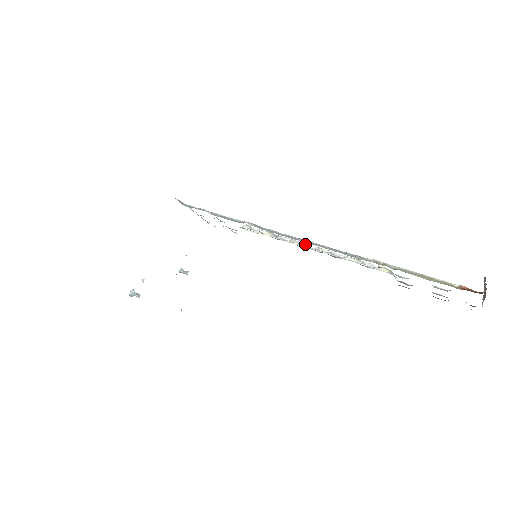
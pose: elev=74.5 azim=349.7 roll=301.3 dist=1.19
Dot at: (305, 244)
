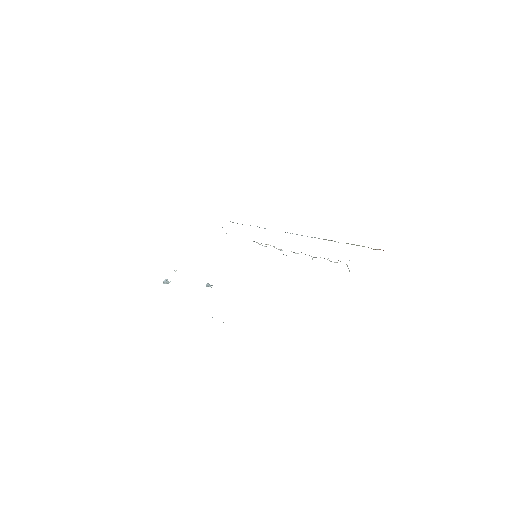
Dot at: (293, 252)
